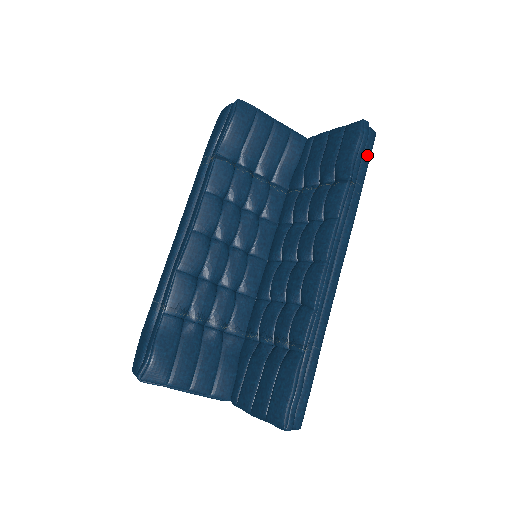
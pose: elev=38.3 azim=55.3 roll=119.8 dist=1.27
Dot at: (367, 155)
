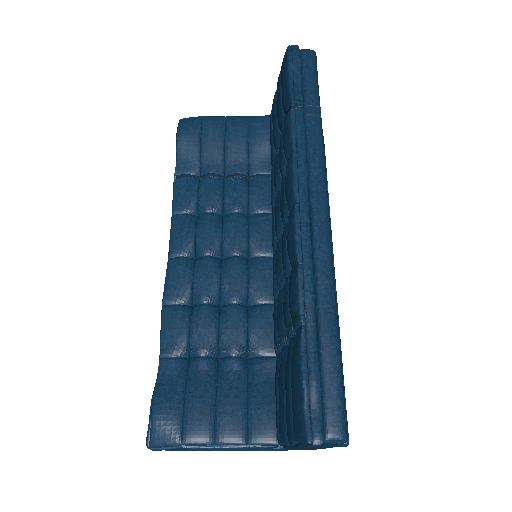
Dot at: (310, 74)
